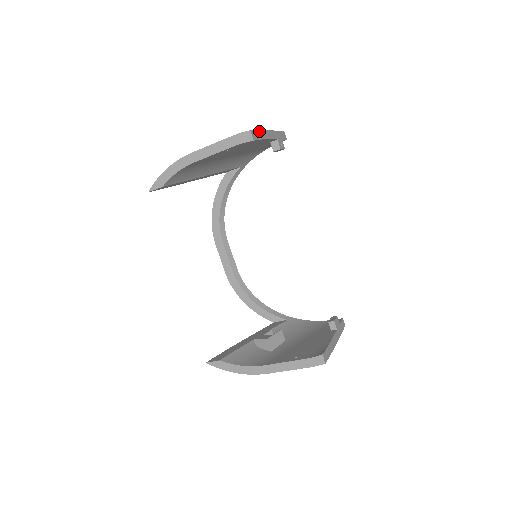
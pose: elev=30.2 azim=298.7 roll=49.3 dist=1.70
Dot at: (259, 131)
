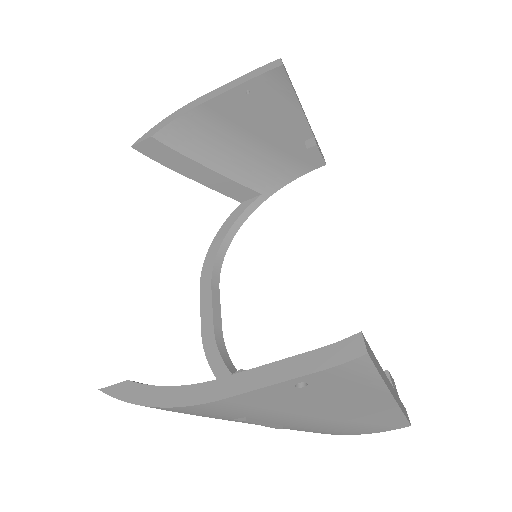
Dot at: (292, 85)
